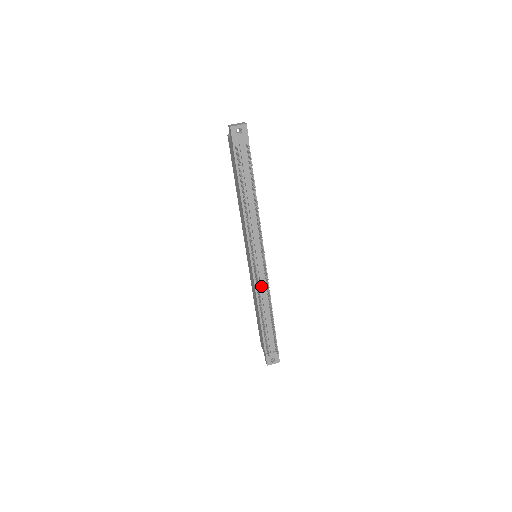
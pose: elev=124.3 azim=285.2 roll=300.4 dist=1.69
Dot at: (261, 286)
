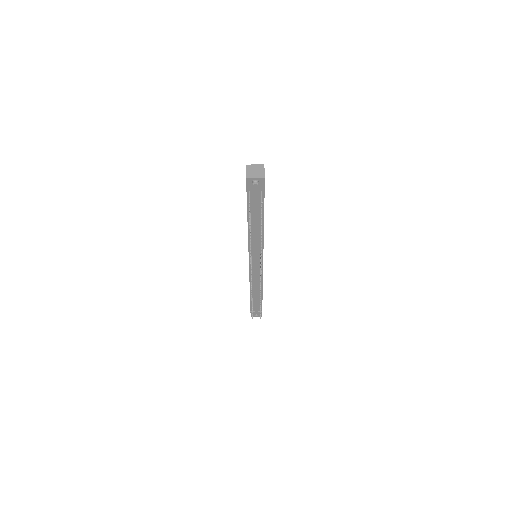
Dot at: (255, 278)
